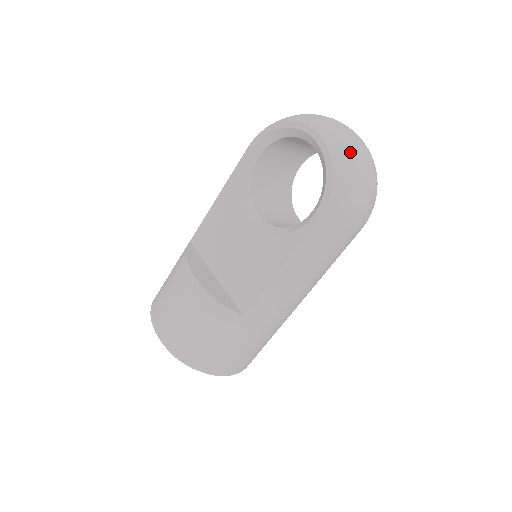
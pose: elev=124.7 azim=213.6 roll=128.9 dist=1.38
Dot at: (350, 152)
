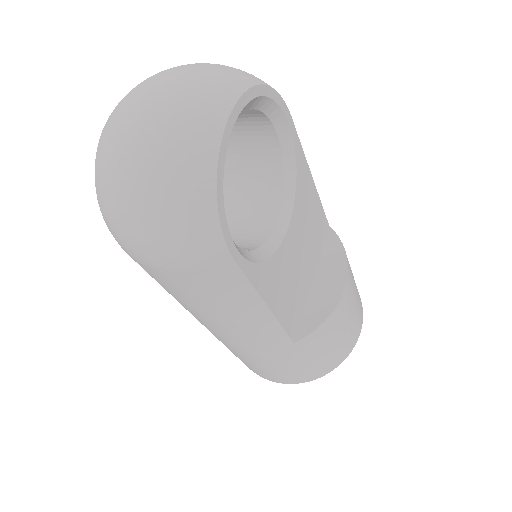
Dot at: (107, 152)
